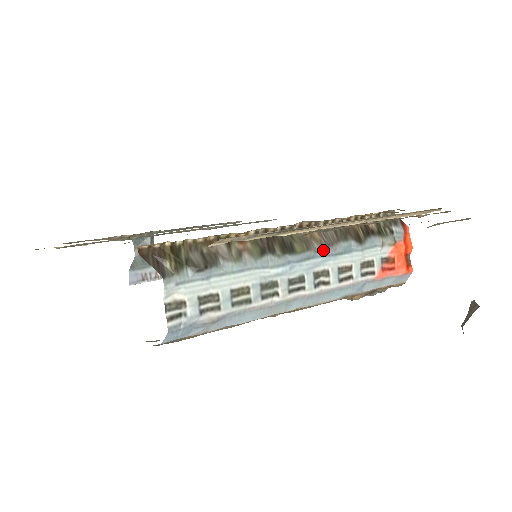
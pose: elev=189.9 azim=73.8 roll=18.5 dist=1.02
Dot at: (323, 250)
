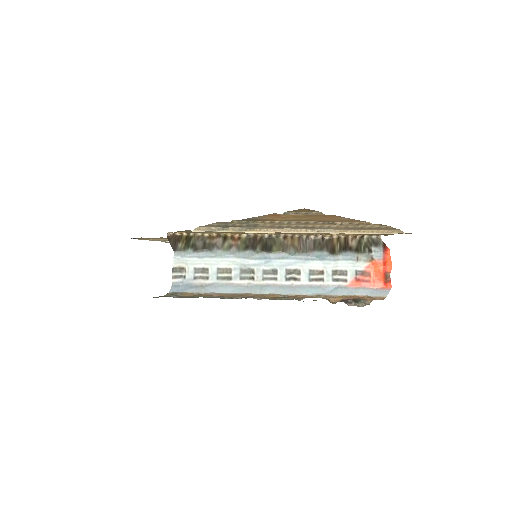
Dot at: (297, 254)
